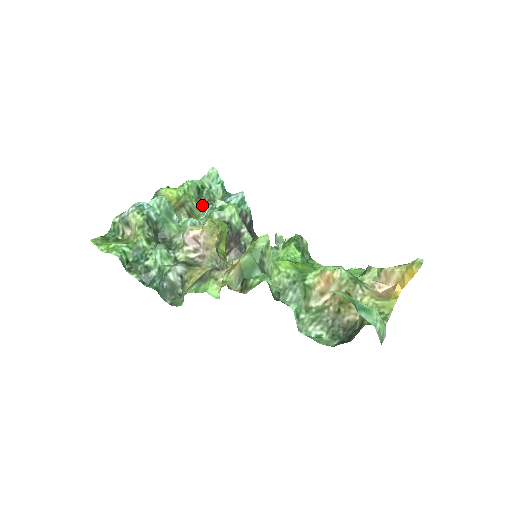
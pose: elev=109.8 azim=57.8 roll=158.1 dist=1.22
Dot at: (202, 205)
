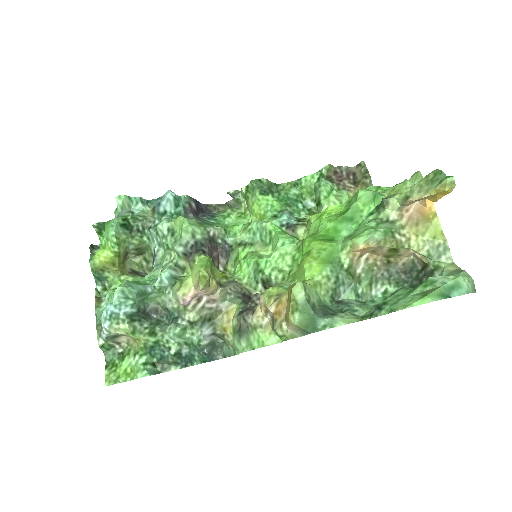
Dot at: (141, 235)
